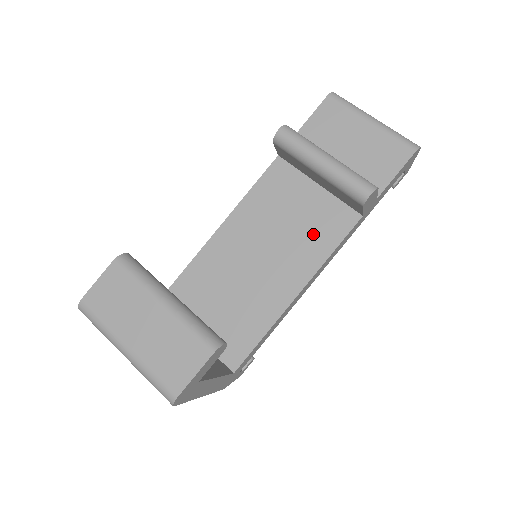
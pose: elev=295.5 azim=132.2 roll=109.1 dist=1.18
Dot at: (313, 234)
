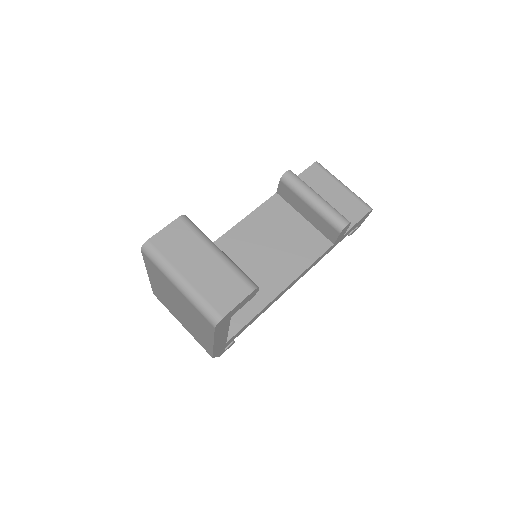
Dot at: (298, 250)
